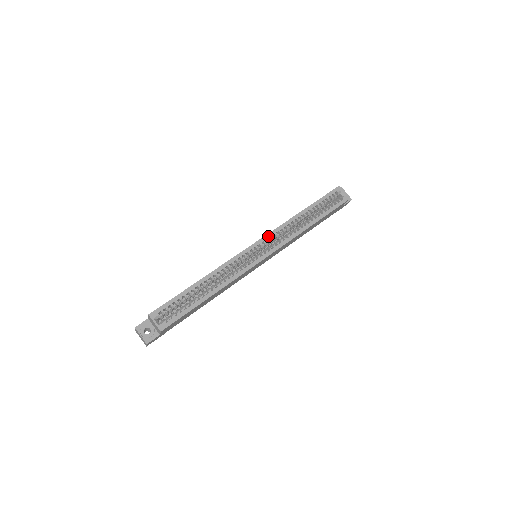
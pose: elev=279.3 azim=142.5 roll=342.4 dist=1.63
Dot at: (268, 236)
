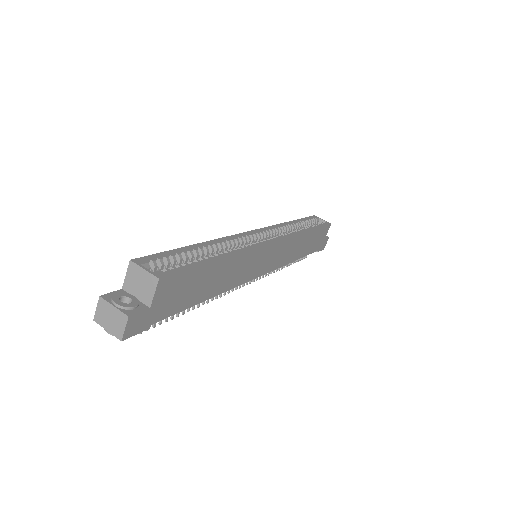
Dot at: (266, 229)
